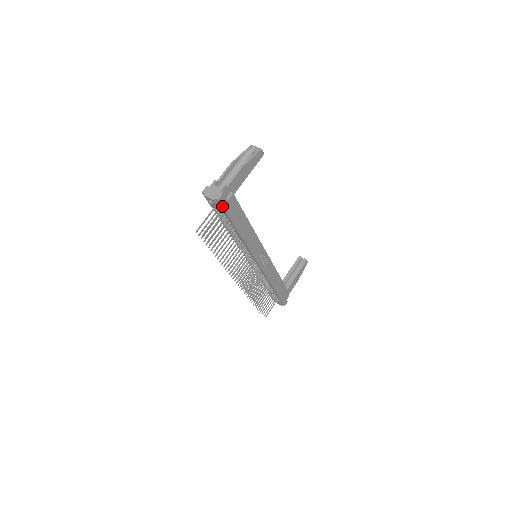
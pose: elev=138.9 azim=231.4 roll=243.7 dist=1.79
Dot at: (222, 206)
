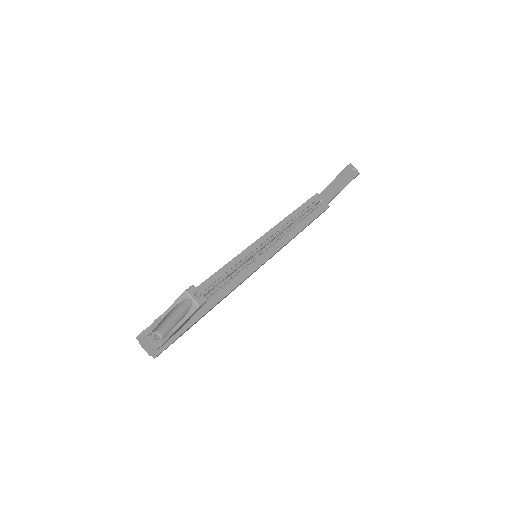
Dot at: (165, 349)
